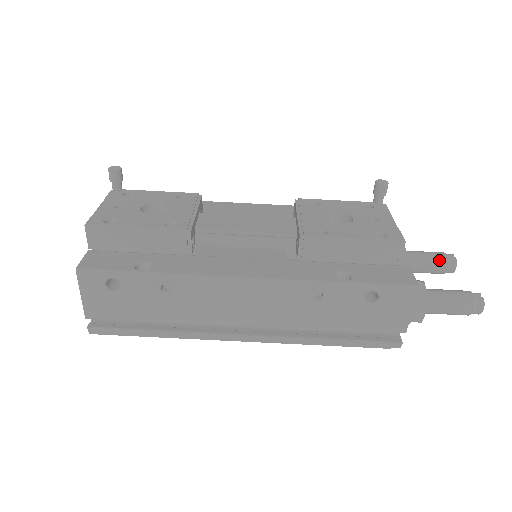
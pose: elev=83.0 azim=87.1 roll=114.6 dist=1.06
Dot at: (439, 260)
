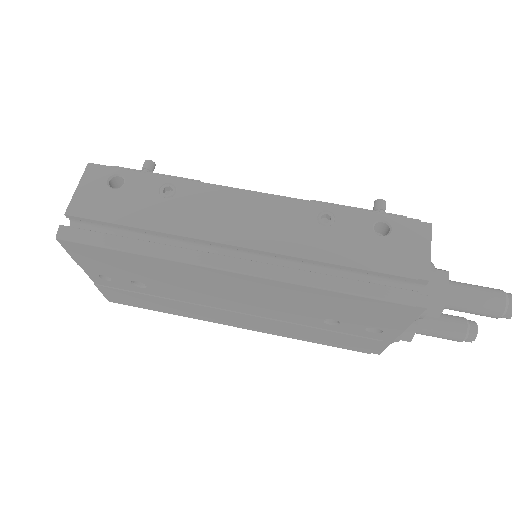
Dot at: (455, 316)
